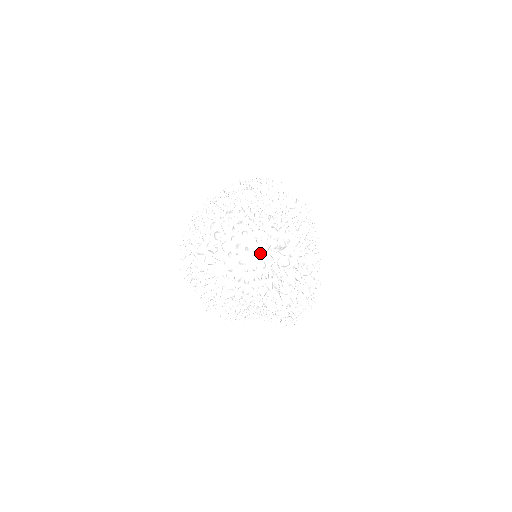
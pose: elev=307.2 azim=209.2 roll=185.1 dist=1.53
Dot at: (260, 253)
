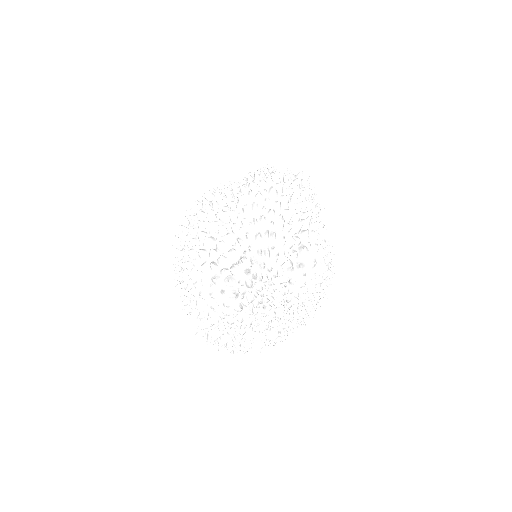
Dot at: occluded
